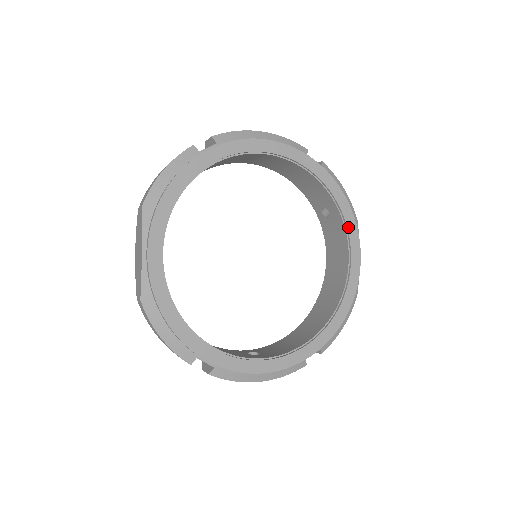
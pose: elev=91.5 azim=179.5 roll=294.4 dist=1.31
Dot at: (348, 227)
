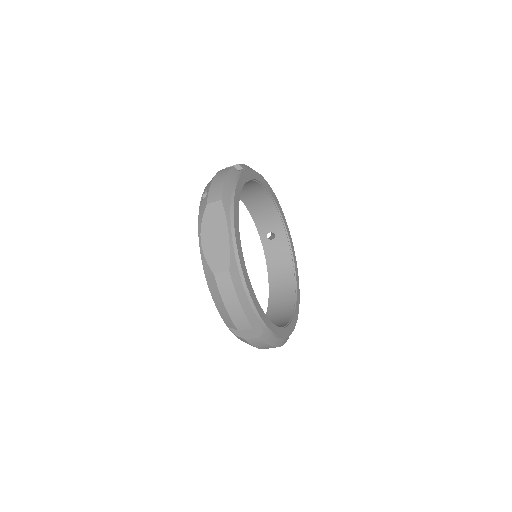
Dot at: (291, 244)
